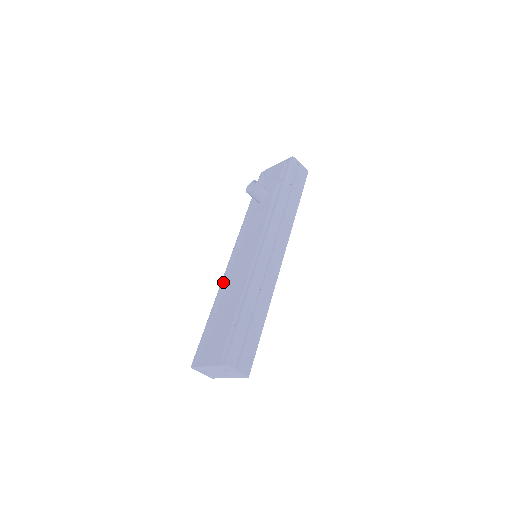
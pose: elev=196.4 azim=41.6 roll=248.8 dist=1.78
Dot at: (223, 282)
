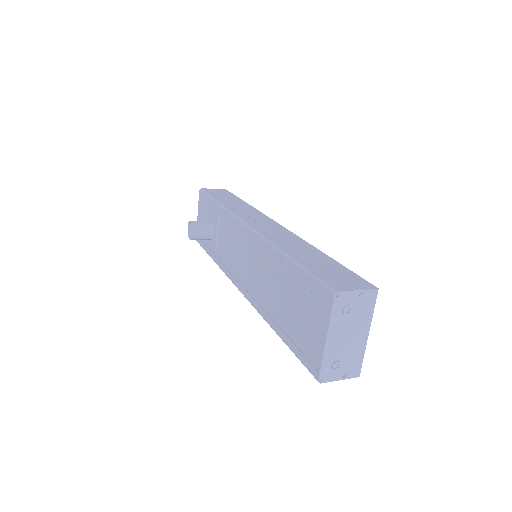
Dot at: (254, 302)
